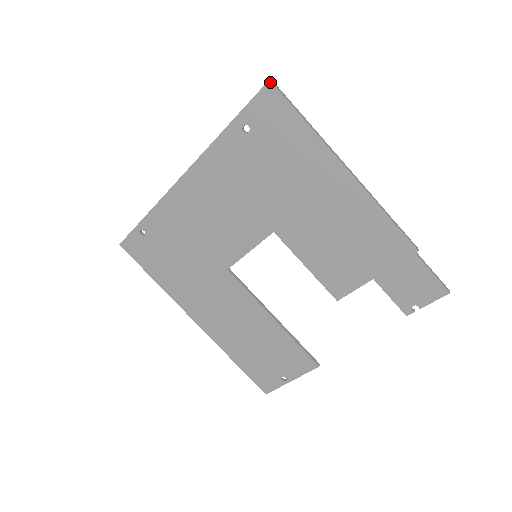
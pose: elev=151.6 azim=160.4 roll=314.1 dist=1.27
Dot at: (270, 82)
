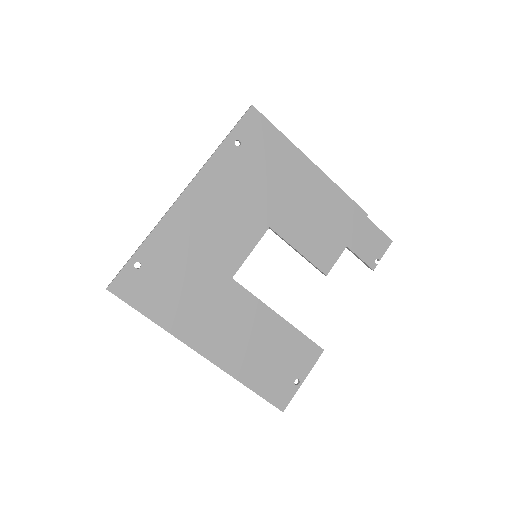
Dot at: (253, 106)
